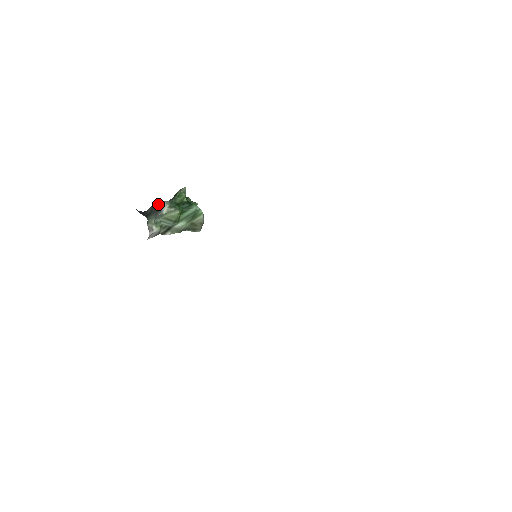
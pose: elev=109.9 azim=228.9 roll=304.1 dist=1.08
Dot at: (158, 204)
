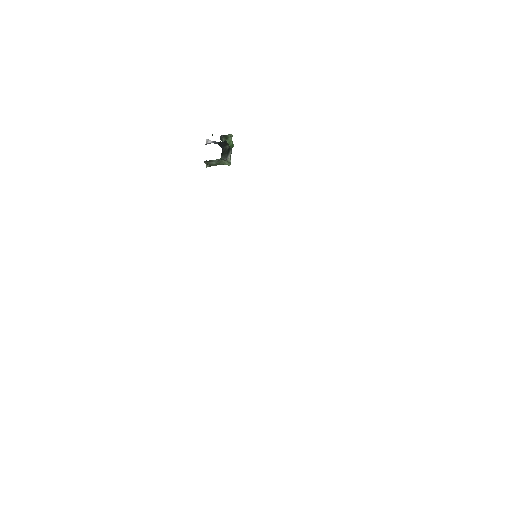
Dot at: (229, 149)
